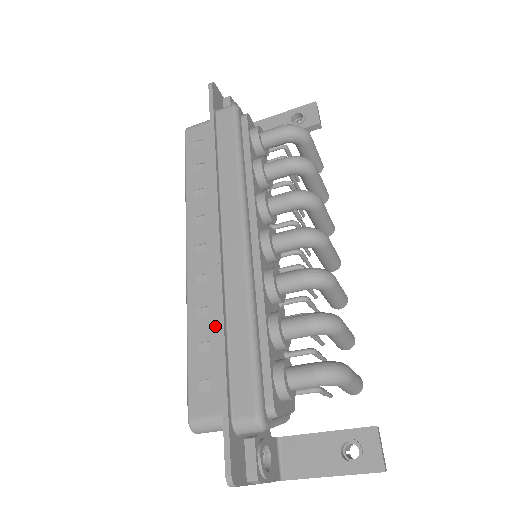
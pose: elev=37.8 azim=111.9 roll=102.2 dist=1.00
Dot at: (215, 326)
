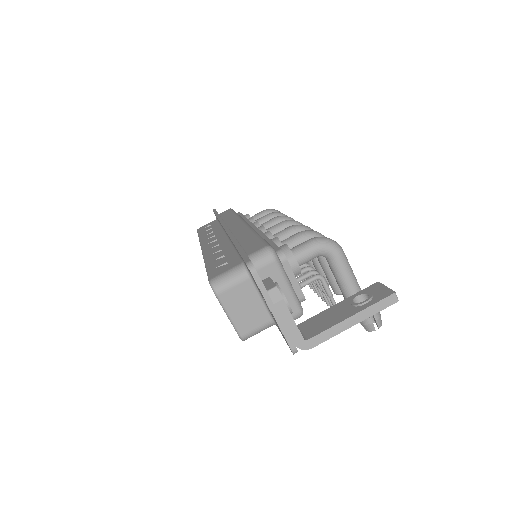
Dot at: (228, 250)
